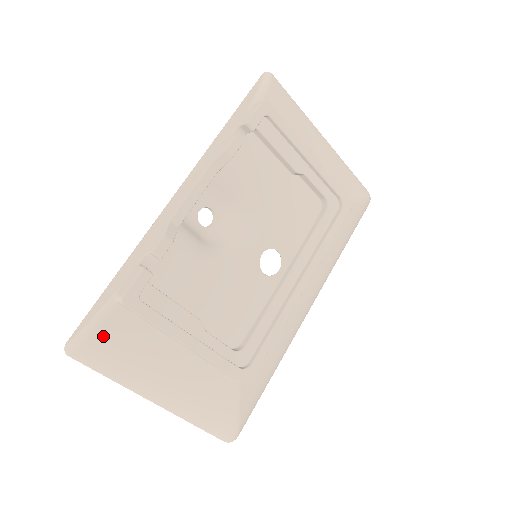
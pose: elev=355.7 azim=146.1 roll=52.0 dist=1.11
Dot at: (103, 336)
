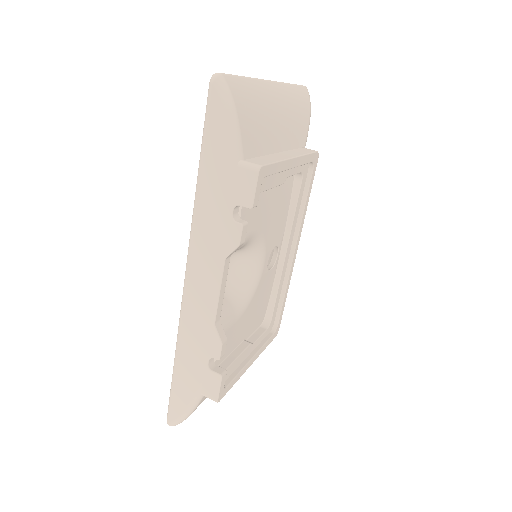
Dot at: occluded
